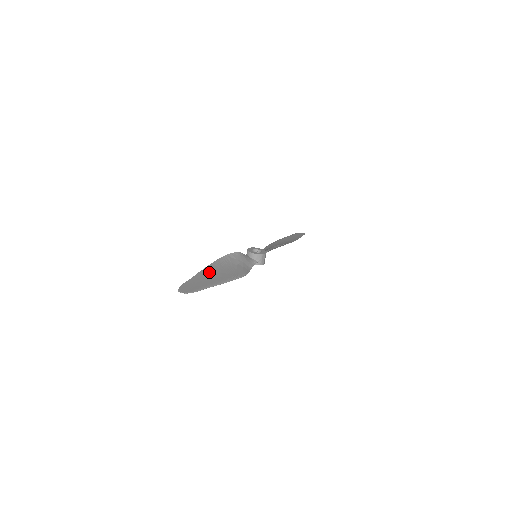
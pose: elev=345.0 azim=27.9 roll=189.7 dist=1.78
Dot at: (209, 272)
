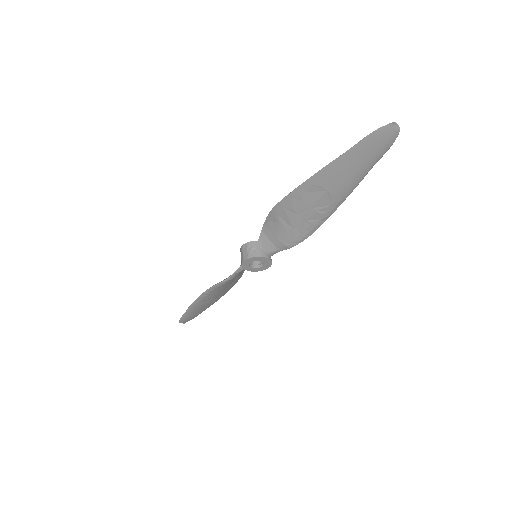
Dot at: (322, 180)
